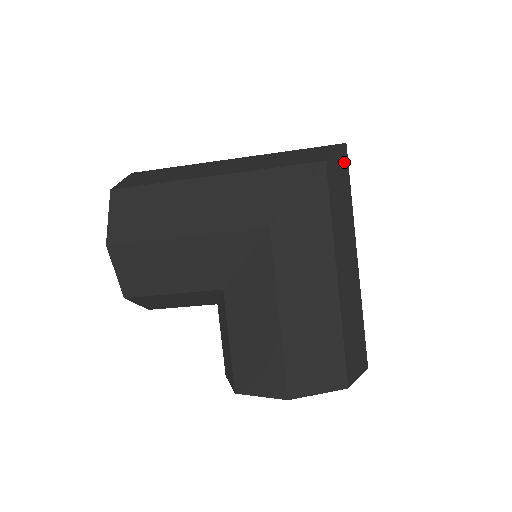
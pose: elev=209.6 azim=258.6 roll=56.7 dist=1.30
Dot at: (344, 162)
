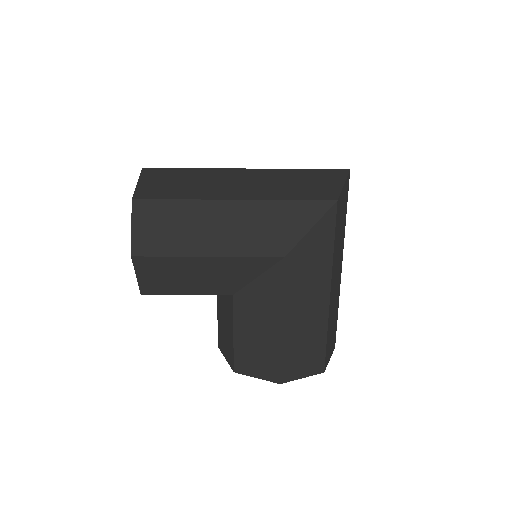
Dot at: (347, 189)
